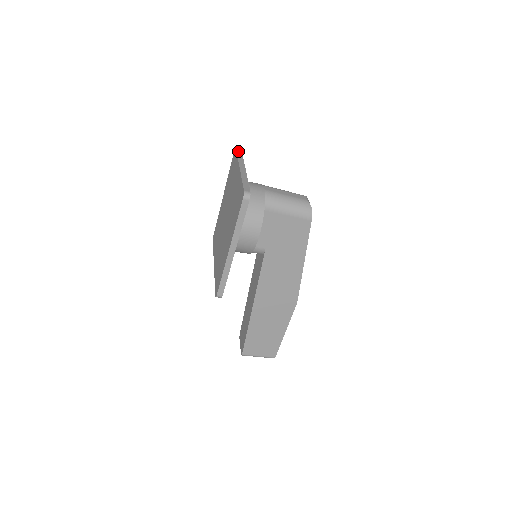
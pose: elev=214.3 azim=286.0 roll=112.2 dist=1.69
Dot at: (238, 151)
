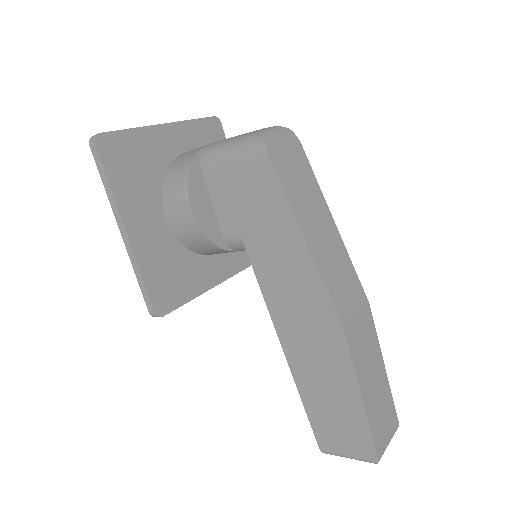
Dot at: occluded
